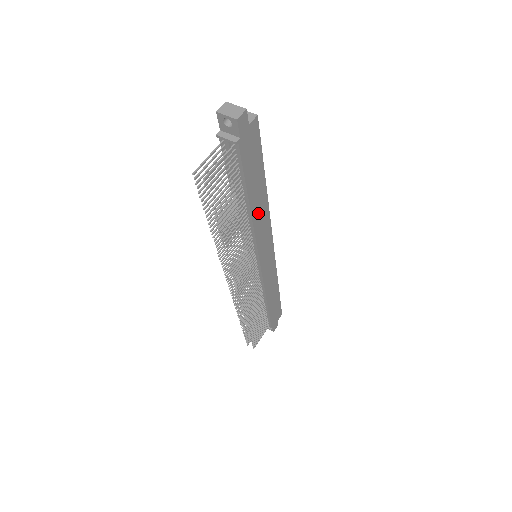
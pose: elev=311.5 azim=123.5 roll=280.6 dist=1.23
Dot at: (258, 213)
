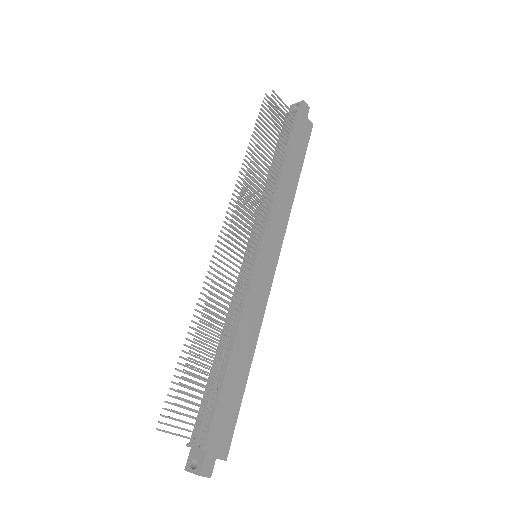
Dot at: (284, 191)
